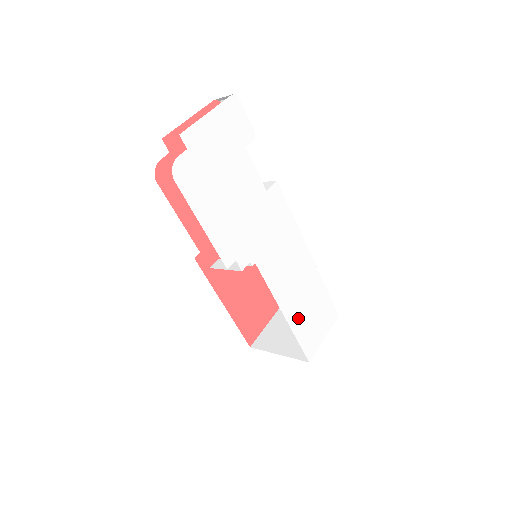
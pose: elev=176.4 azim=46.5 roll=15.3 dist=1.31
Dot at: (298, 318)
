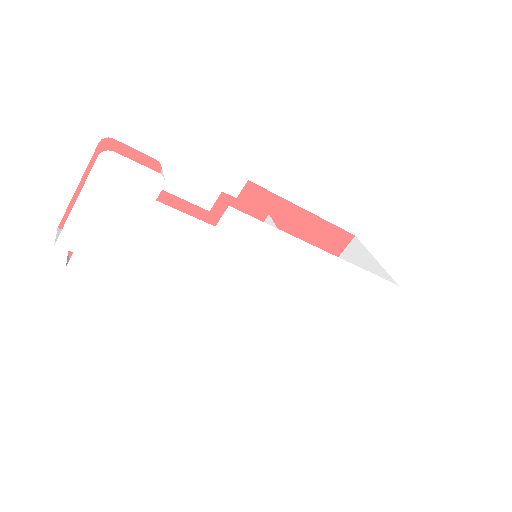
Dot at: (319, 314)
